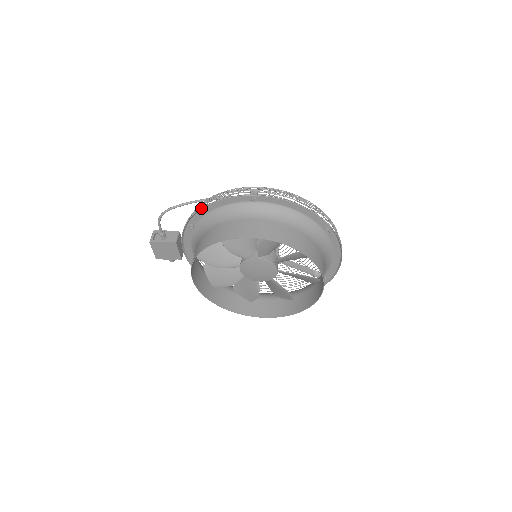
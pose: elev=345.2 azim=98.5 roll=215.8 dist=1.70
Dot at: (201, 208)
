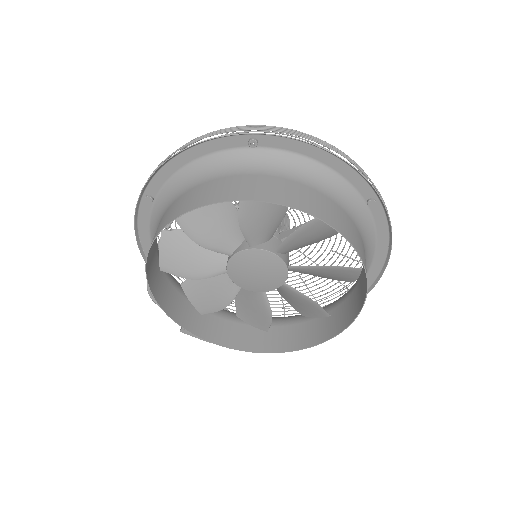
Dot at: occluded
